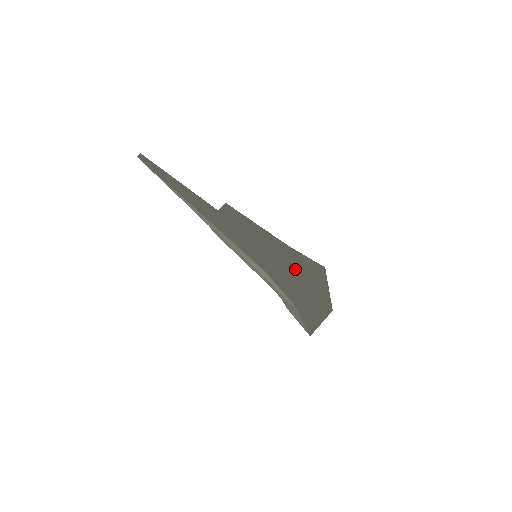
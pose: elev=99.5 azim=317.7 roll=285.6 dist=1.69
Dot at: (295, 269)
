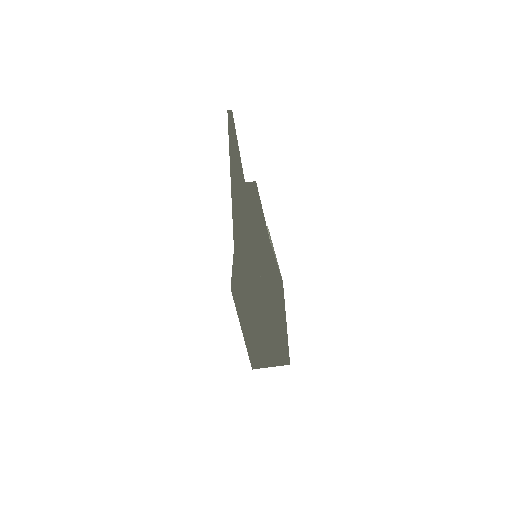
Dot at: (275, 287)
